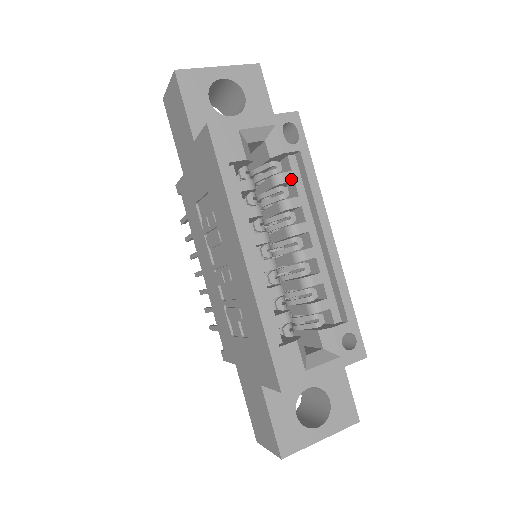
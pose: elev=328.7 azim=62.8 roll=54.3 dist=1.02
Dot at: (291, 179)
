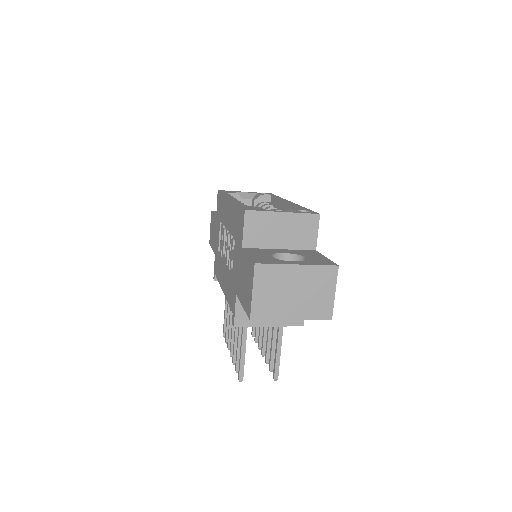
Dot at: (267, 203)
